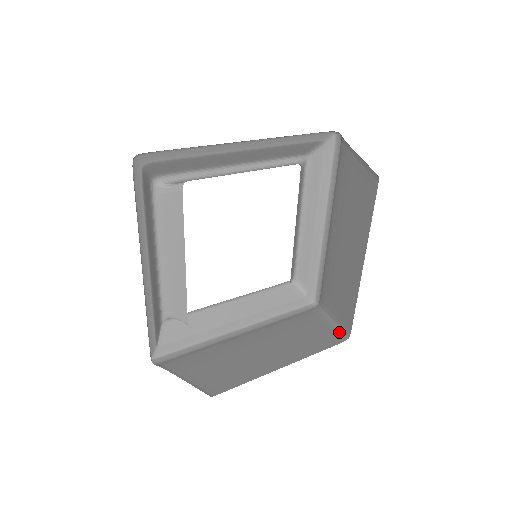
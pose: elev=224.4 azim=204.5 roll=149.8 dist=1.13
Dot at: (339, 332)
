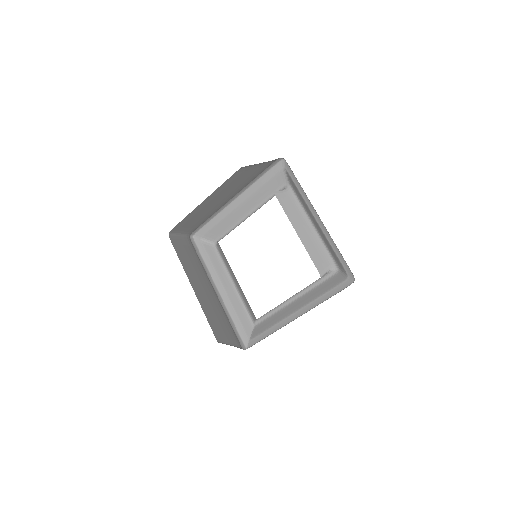
Dot at: occluded
